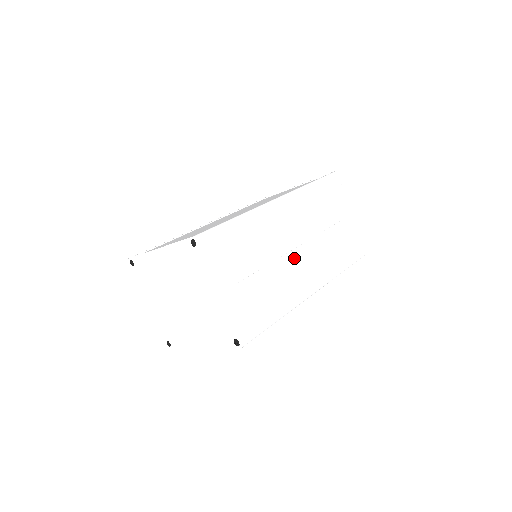
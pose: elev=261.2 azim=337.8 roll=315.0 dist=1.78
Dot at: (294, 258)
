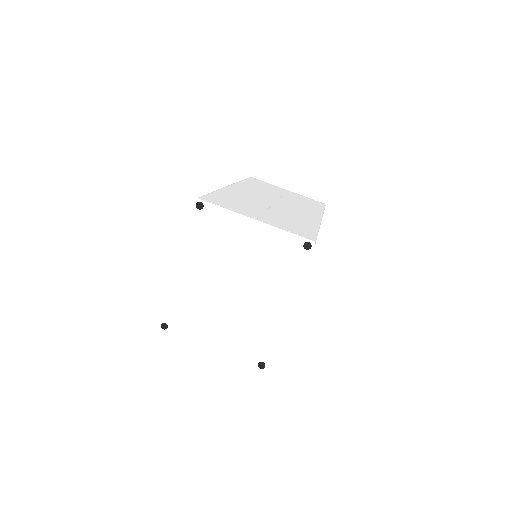
Dot at: (281, 206)
